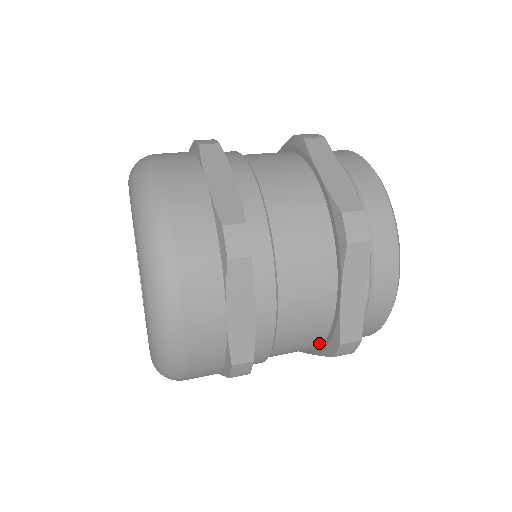
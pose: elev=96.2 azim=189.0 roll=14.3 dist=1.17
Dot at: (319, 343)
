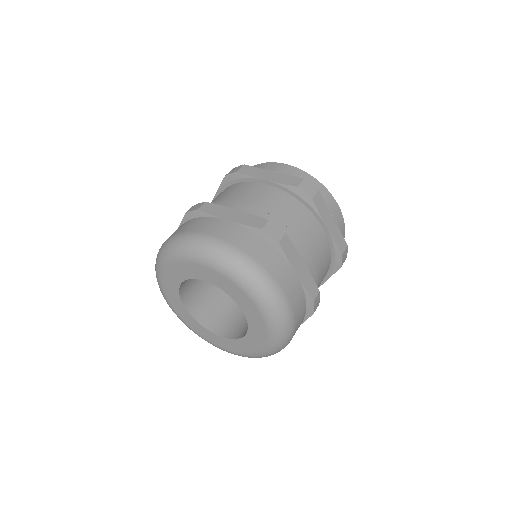
Dot at: (329, 267)
